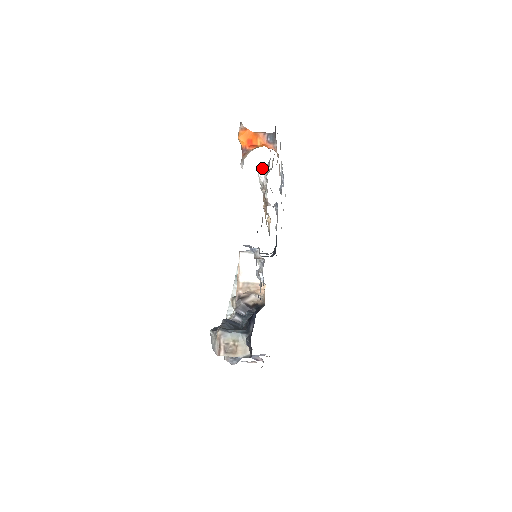
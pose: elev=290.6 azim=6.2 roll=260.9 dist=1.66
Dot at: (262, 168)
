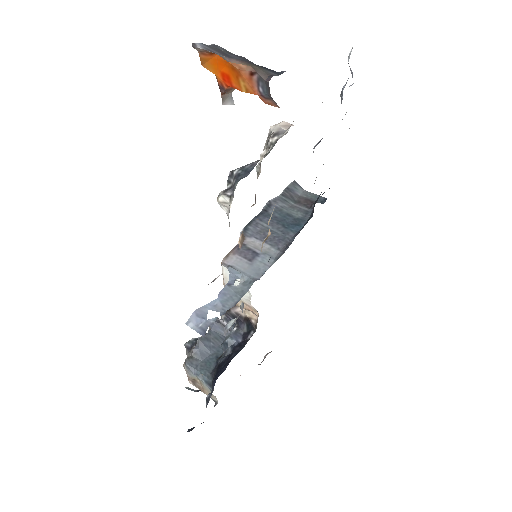
Dot at: (221, 199)
